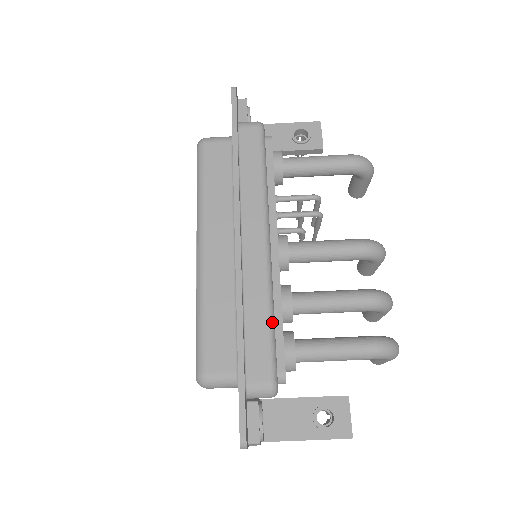
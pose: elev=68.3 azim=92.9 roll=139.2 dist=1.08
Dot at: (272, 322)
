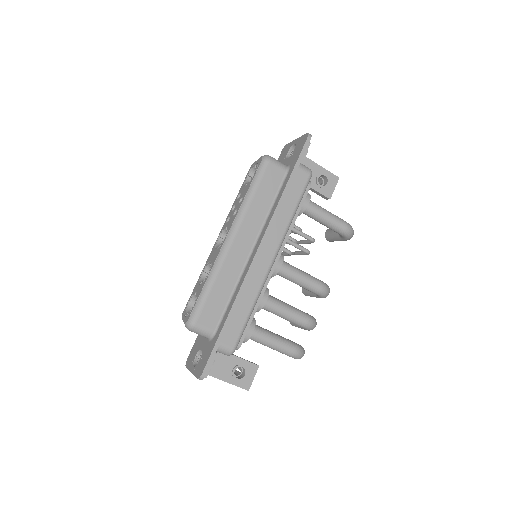
Dot at: (251, 313)
